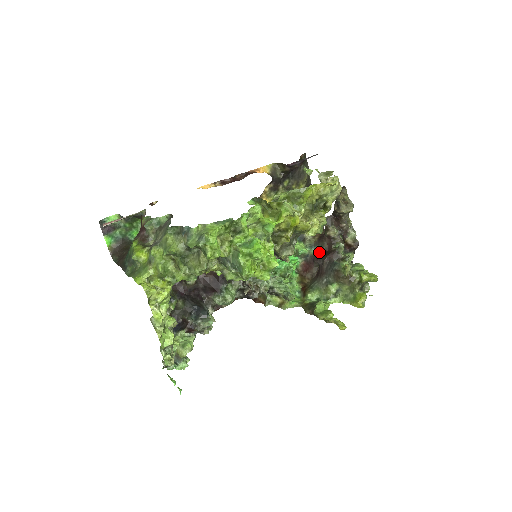
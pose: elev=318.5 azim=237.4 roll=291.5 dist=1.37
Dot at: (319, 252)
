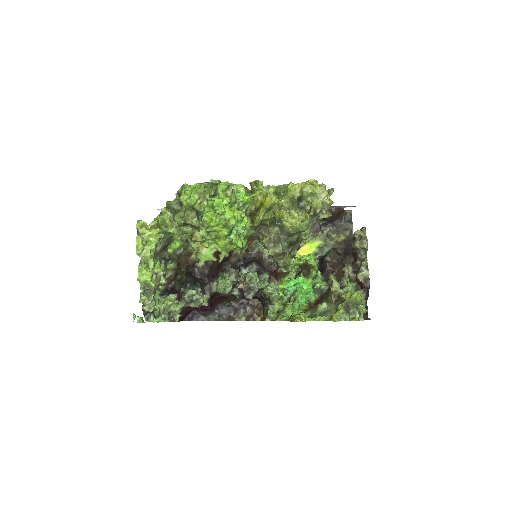
Dot at: occluded
